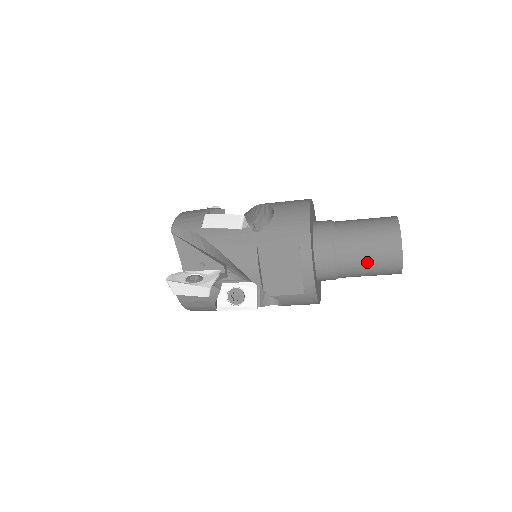
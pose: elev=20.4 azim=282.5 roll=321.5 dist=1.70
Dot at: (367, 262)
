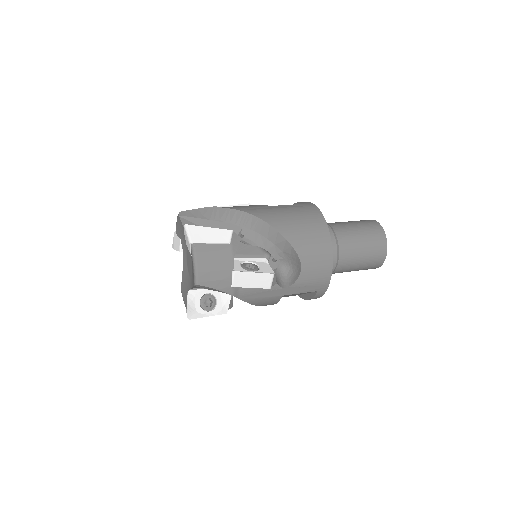
Dot at: occluded
